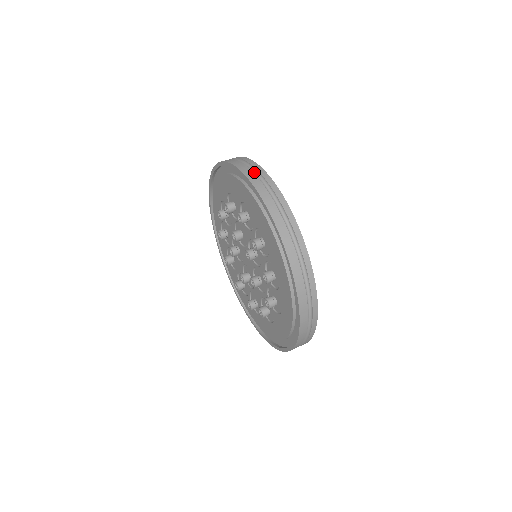
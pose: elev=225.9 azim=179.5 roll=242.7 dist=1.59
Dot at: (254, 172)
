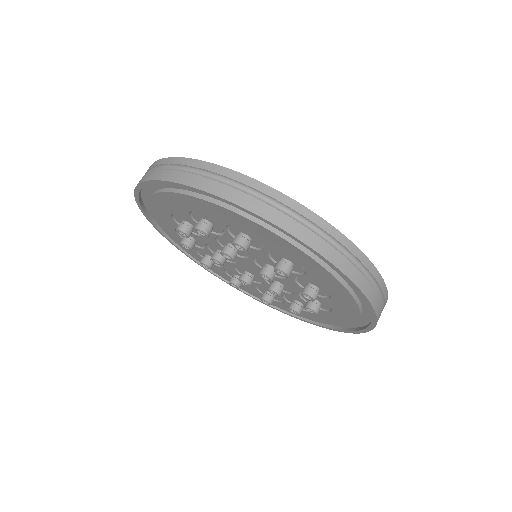
Dot at: occluded
